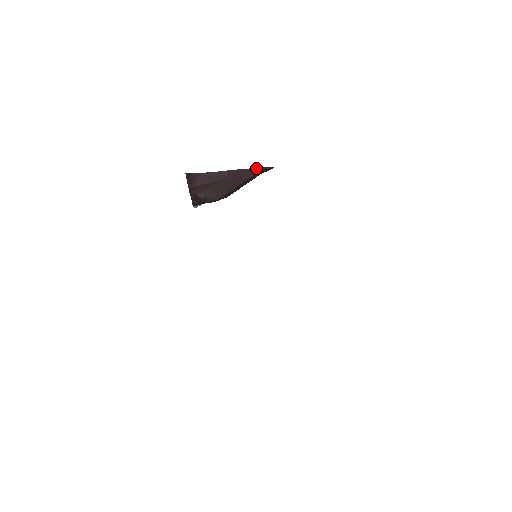
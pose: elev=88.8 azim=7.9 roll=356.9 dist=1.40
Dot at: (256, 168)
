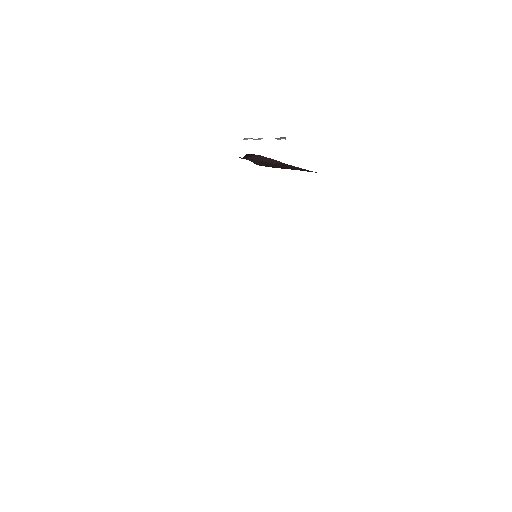
Dot at: (305, 169)
